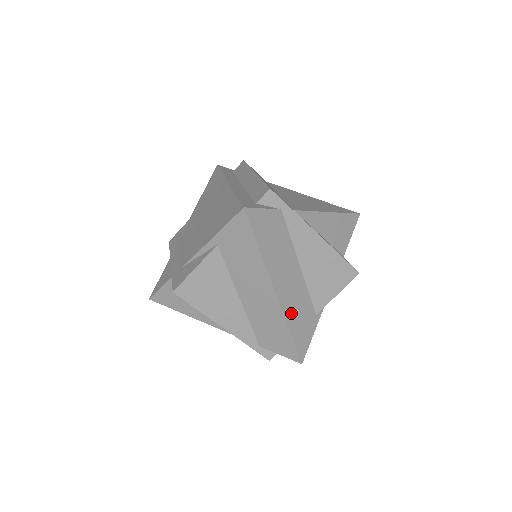
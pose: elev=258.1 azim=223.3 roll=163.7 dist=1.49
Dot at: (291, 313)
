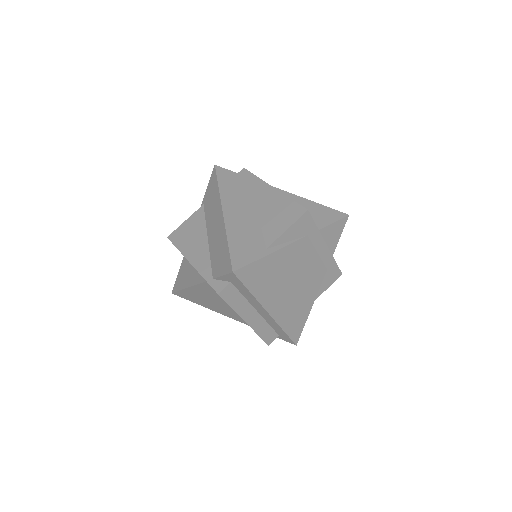
Dot at: (235, 231)
